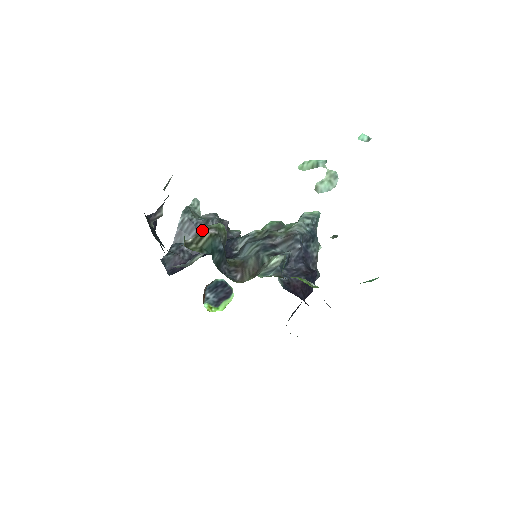
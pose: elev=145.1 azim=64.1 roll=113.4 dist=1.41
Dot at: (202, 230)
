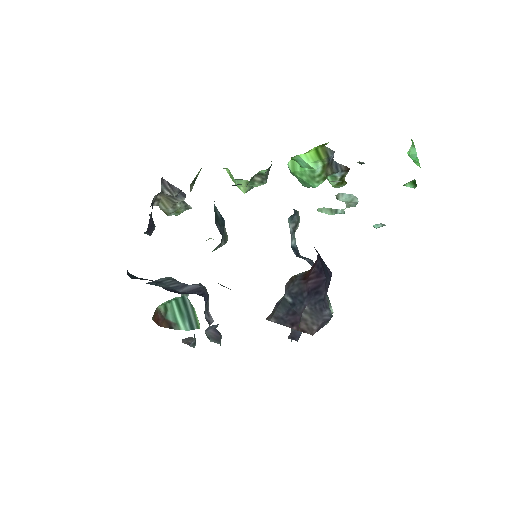
Dot at: occluded
